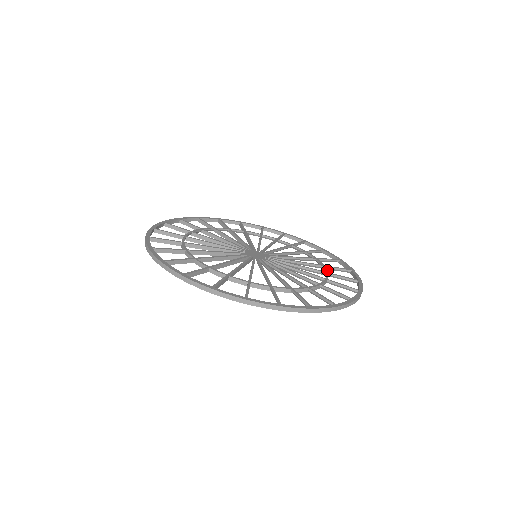
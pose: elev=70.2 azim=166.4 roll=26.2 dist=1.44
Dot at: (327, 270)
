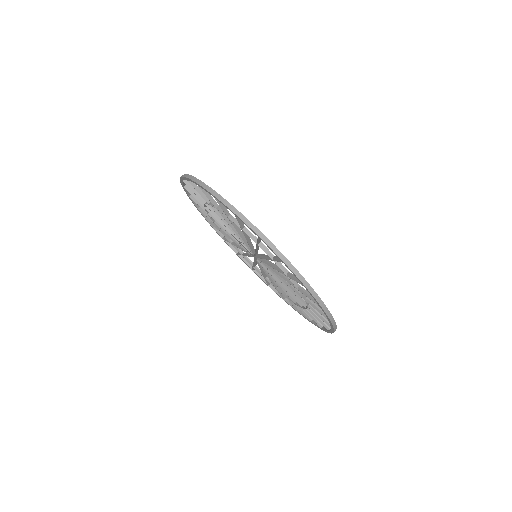
Dot at: occluded
